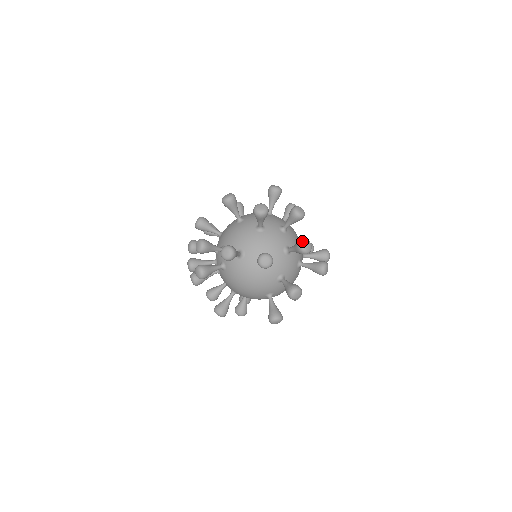
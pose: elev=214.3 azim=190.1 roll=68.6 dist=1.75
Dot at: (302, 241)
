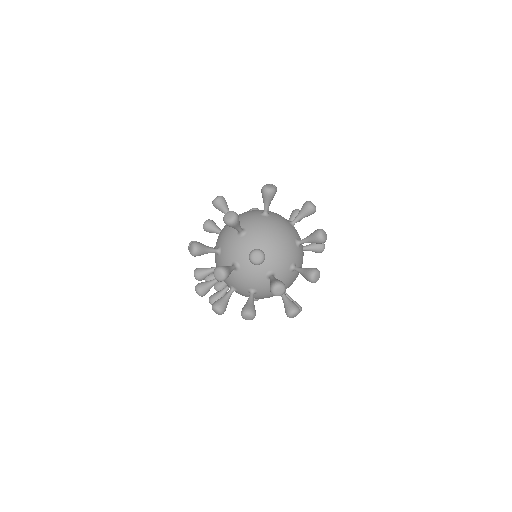
Dot at: (271, 290)
